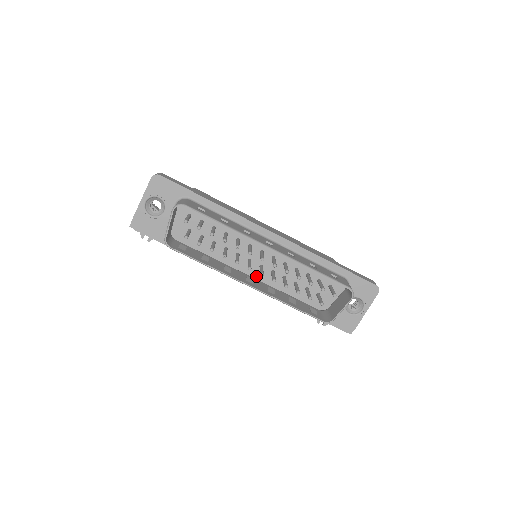
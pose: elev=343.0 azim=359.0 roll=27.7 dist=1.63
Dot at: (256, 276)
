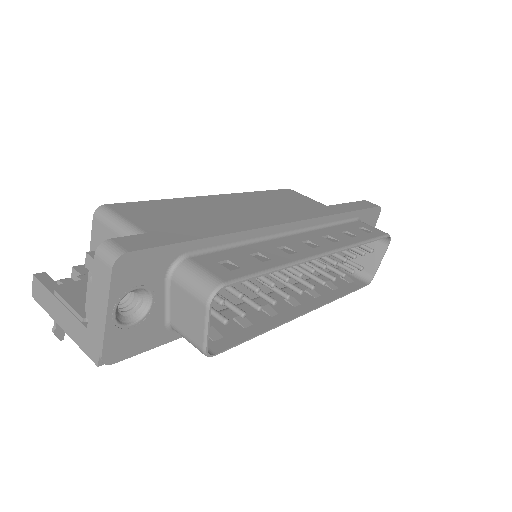
Dot at: (279, 285)
